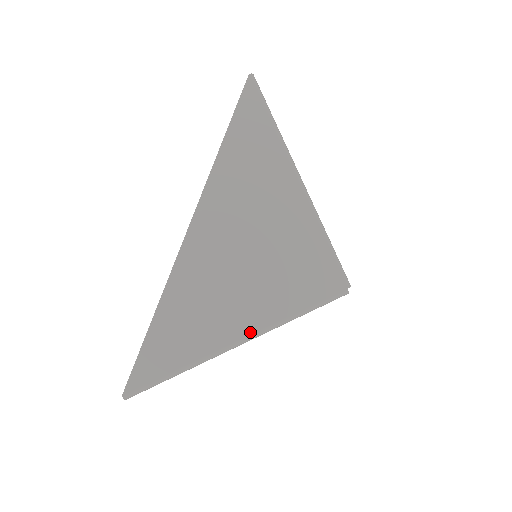
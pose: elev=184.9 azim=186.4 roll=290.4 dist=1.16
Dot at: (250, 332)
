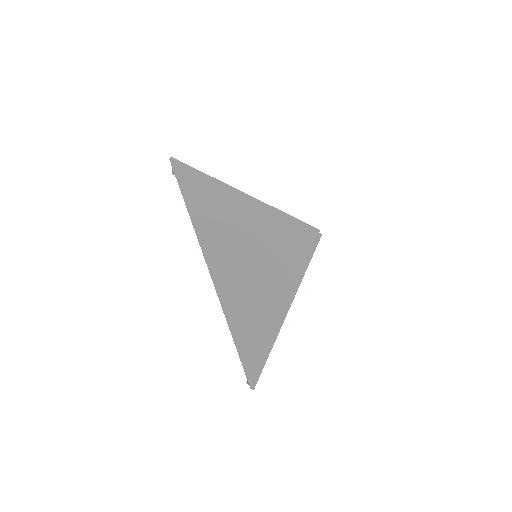
Dot at: (288, 299)
